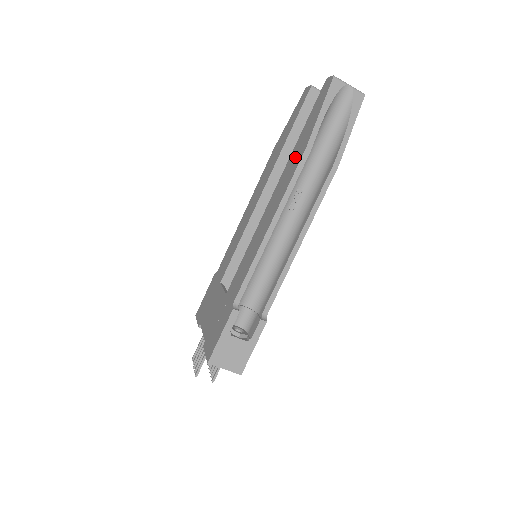
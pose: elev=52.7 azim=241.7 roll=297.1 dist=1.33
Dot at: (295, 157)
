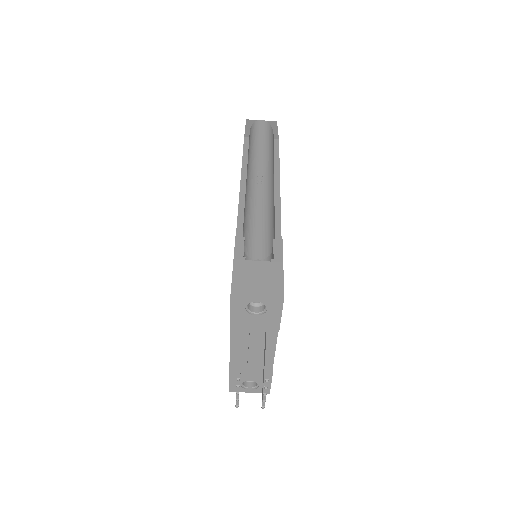
Dot at: occluded
